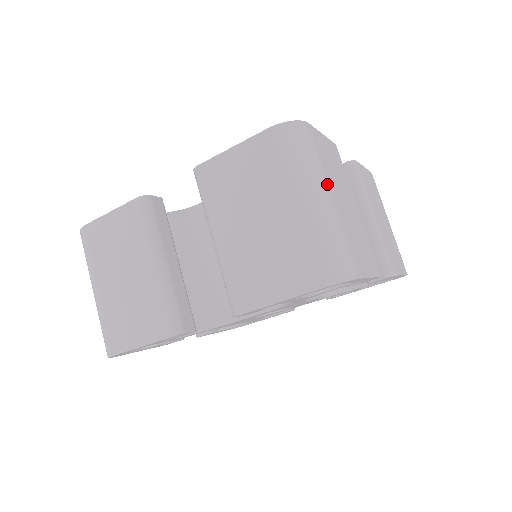
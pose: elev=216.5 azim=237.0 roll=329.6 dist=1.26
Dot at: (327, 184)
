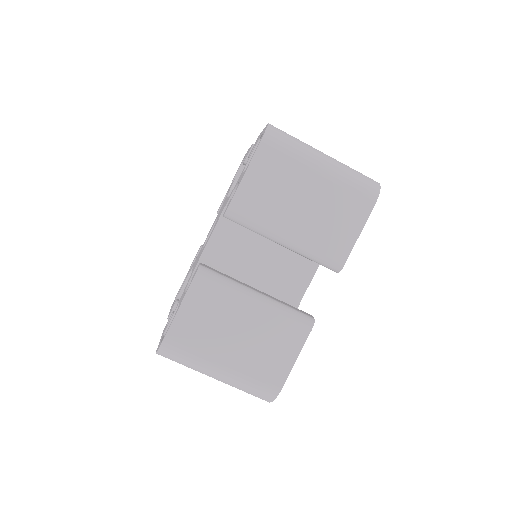
Dot at: (212, 362)
